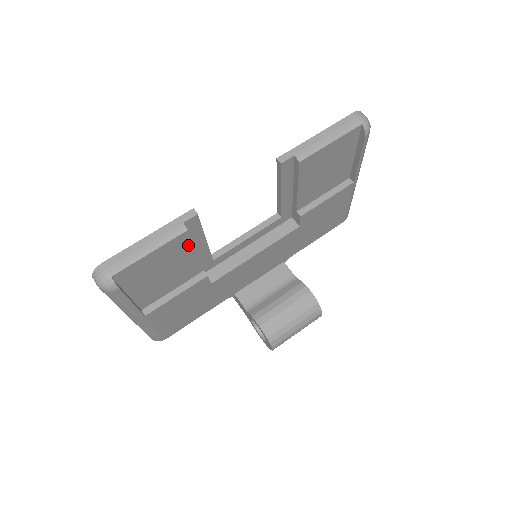
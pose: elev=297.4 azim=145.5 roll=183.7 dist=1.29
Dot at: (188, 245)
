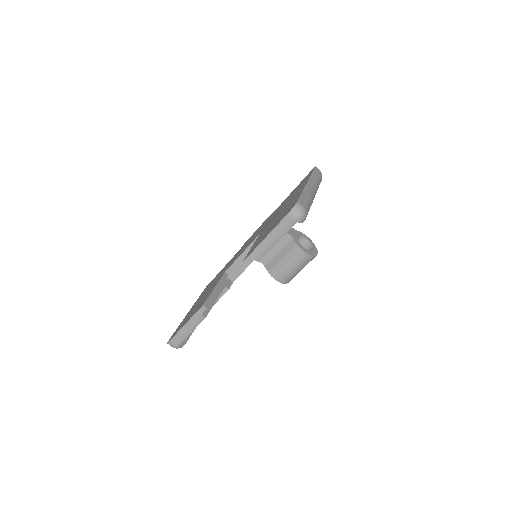
Dot at: occluded
